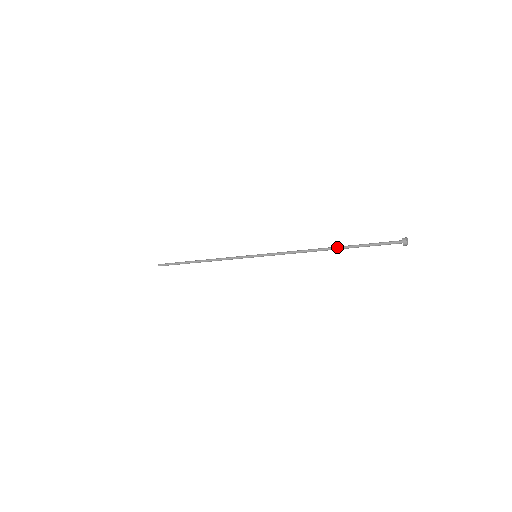
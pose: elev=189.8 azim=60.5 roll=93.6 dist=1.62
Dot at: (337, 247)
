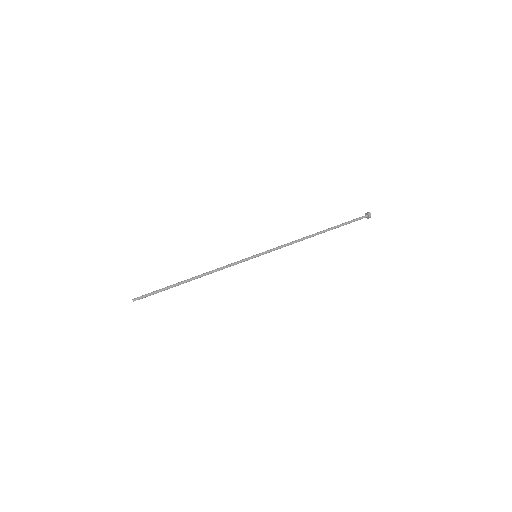
Dot at: occluded
